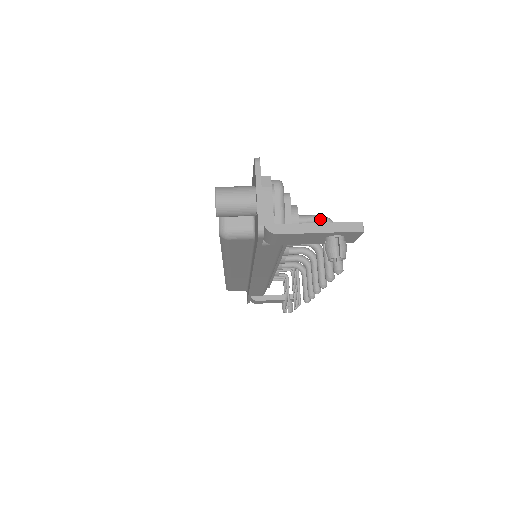
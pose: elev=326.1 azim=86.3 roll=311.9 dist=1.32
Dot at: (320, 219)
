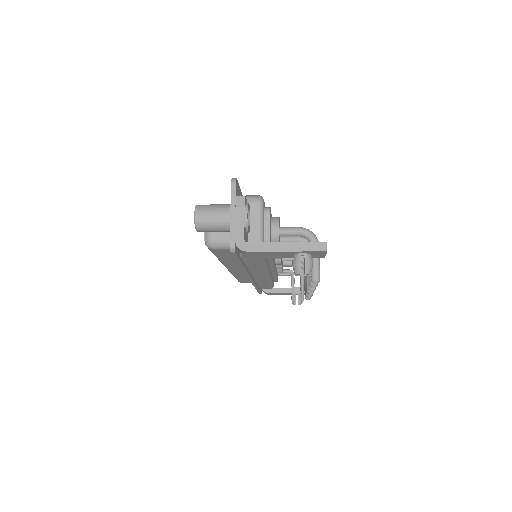
Dot at: (301, 231)
